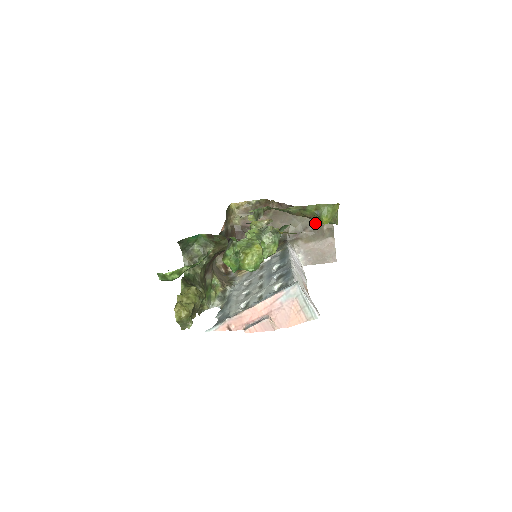
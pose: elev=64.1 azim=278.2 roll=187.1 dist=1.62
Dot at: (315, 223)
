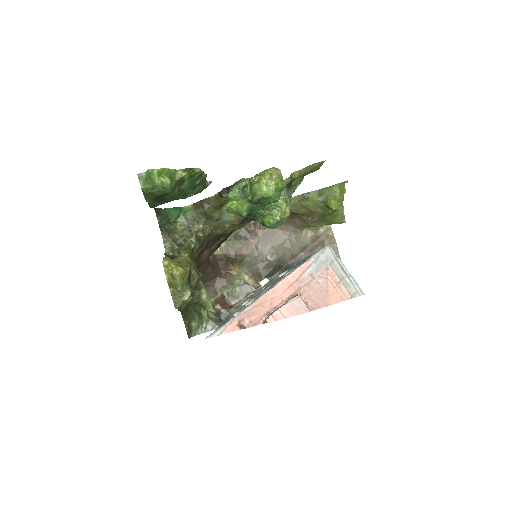
Dot at: (313, 241)
